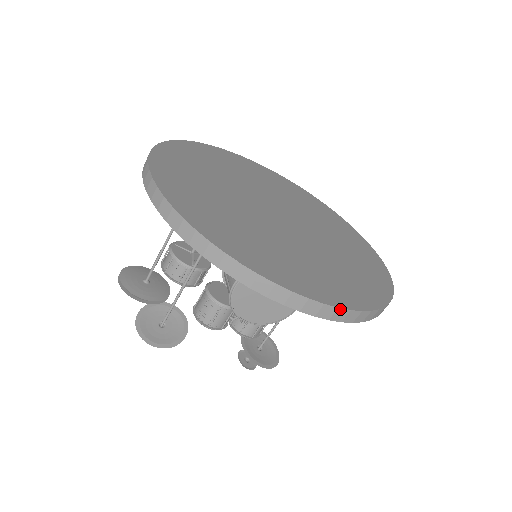
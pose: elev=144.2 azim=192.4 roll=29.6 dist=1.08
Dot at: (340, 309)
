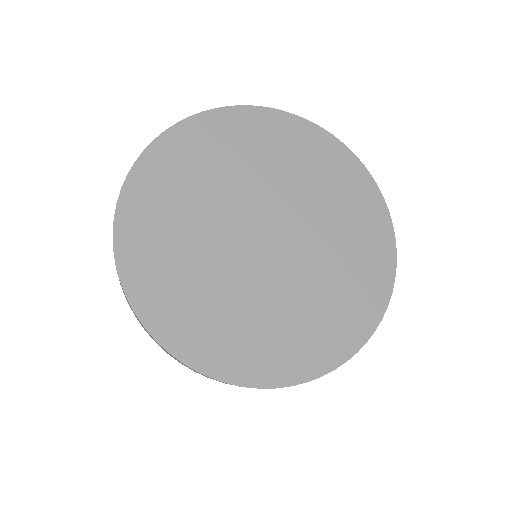
Dot at: occluded
